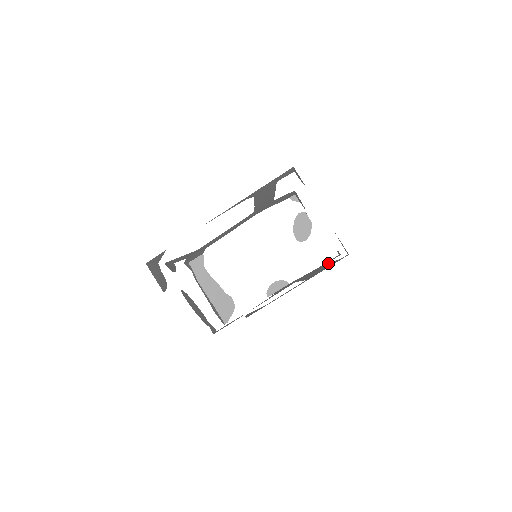
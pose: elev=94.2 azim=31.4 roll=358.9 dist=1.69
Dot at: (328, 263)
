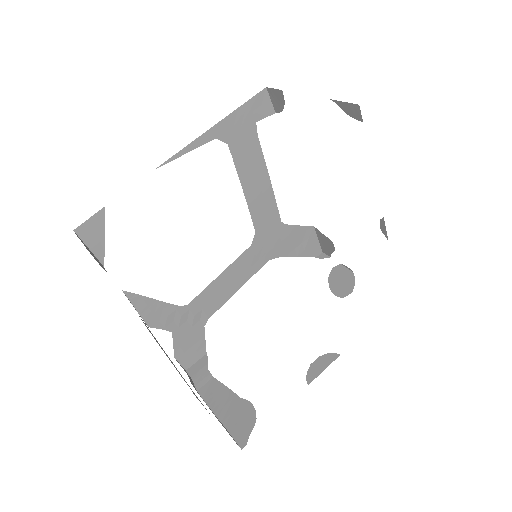
Dot at: occluded
